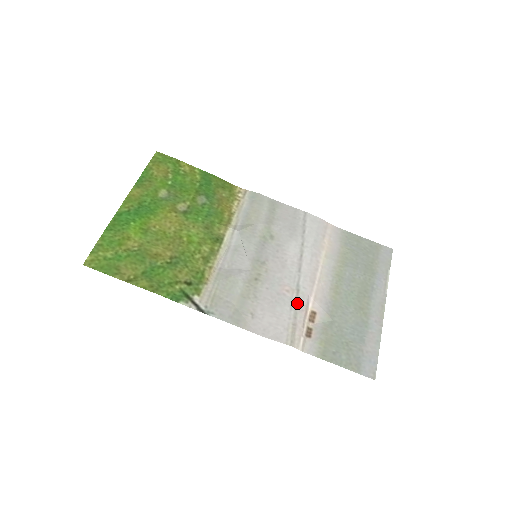
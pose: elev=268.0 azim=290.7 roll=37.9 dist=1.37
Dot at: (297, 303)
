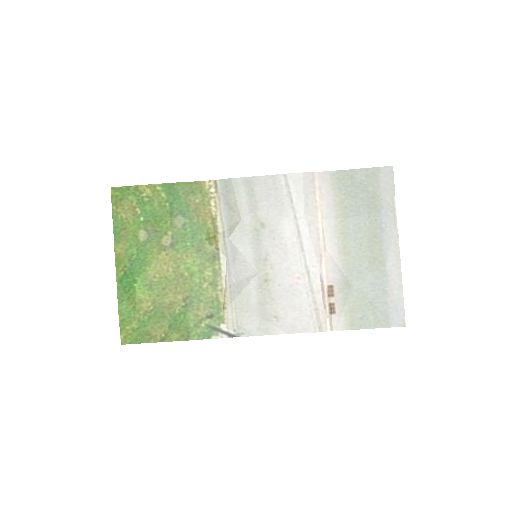
Dot at: (312, 286)
